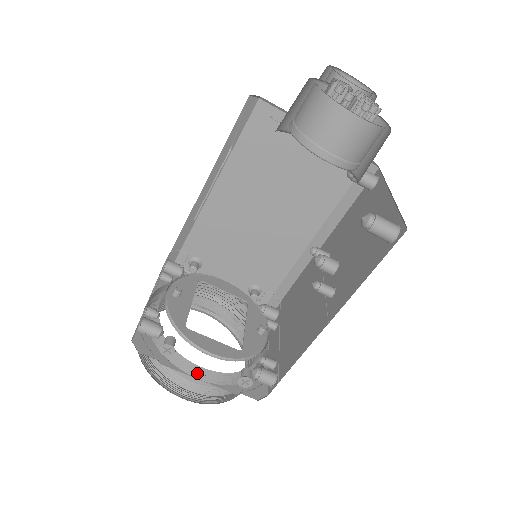
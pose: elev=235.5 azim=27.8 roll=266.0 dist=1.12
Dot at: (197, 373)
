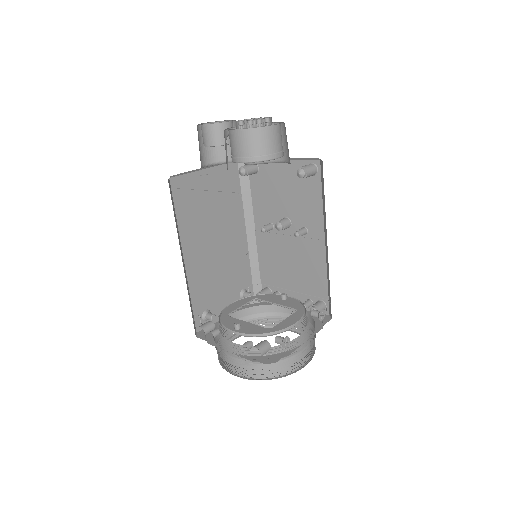
Dot at: (299, 342)
